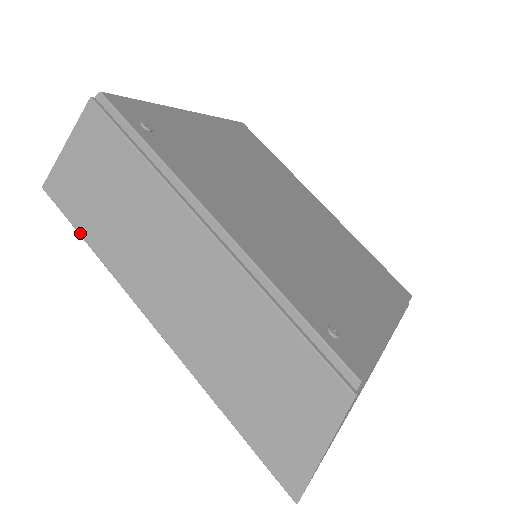
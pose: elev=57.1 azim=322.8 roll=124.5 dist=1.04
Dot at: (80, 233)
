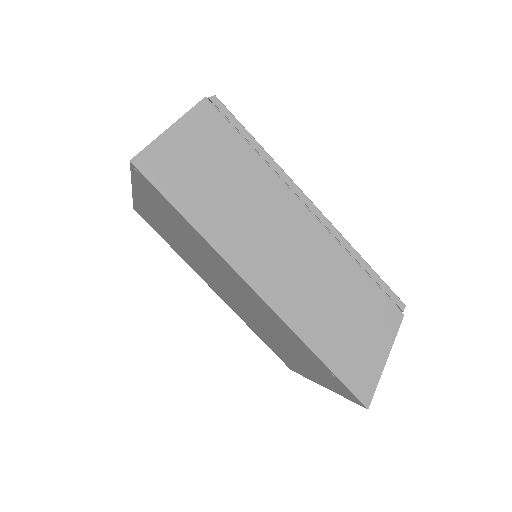
Dot at: (176, 206)
